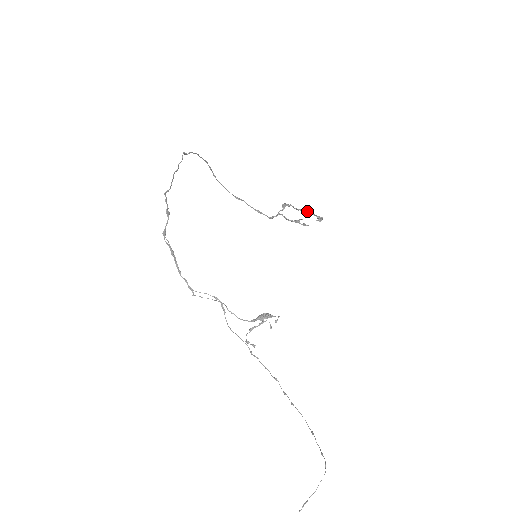
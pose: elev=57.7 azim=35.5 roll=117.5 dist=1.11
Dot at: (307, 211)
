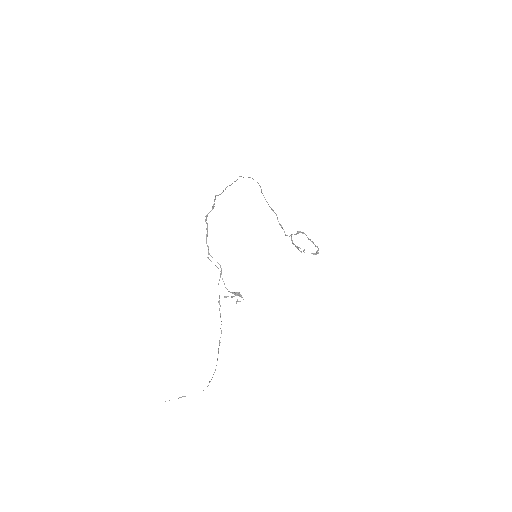
Dot at: occluded
